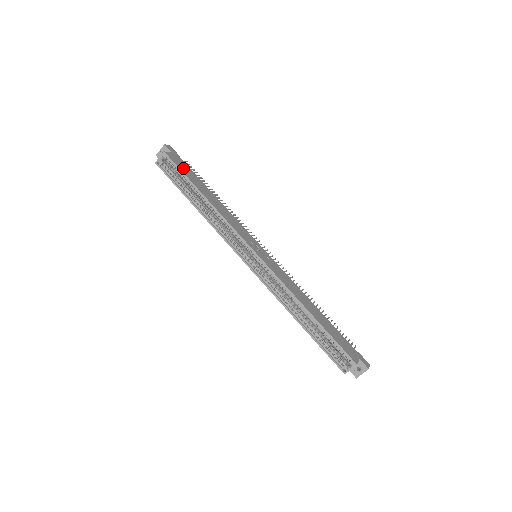
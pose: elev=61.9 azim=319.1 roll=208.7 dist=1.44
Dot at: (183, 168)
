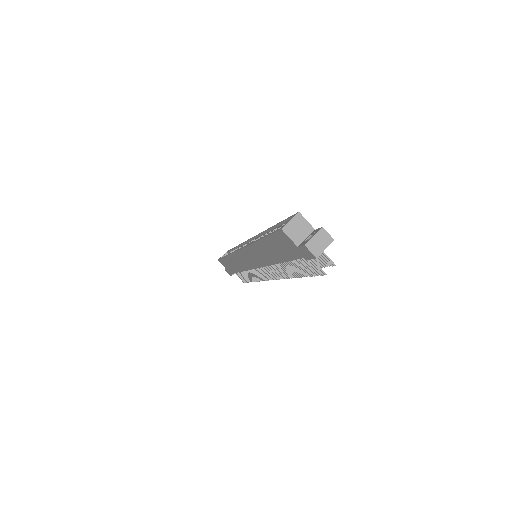
Dot at: occluded
